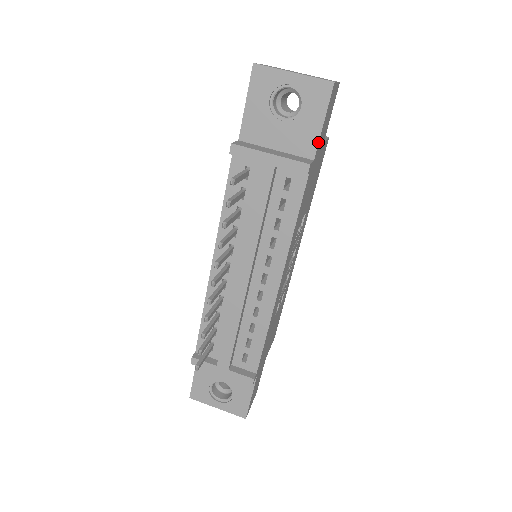
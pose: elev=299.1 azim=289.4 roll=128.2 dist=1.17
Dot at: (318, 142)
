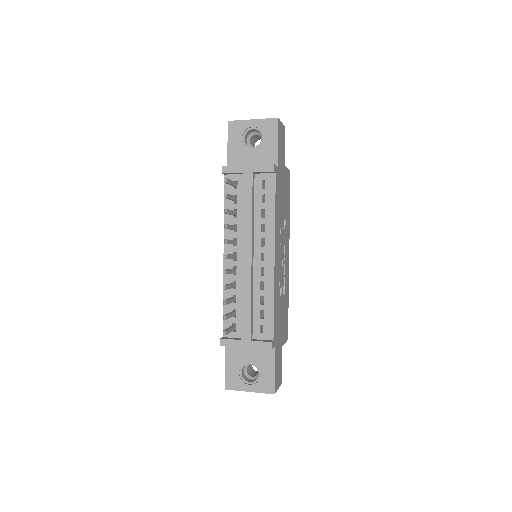
Dot at: (277, 155)
